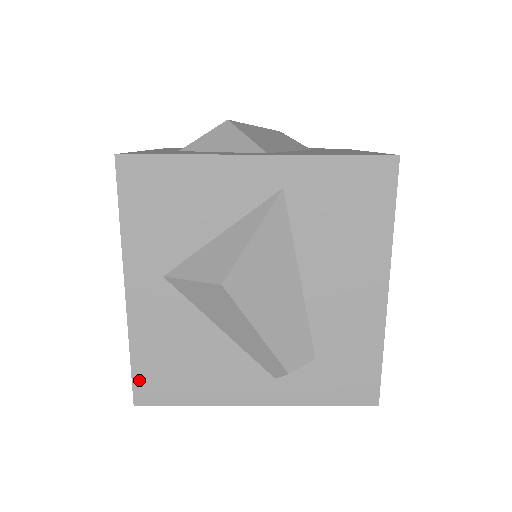
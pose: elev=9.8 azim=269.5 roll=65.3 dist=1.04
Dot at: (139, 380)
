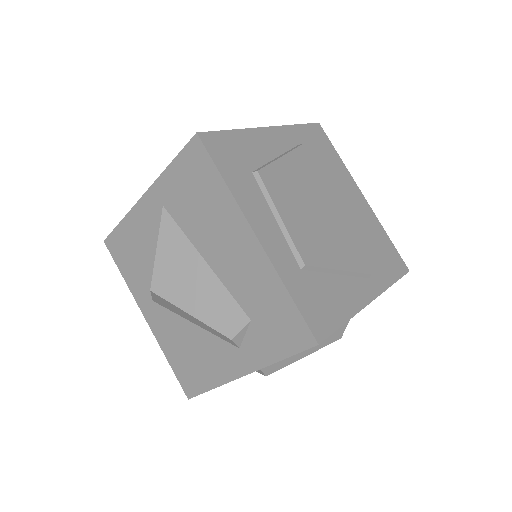
Dot at: (181, 379)
